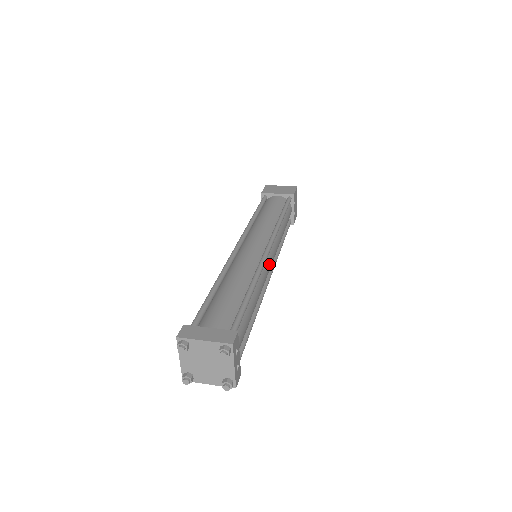
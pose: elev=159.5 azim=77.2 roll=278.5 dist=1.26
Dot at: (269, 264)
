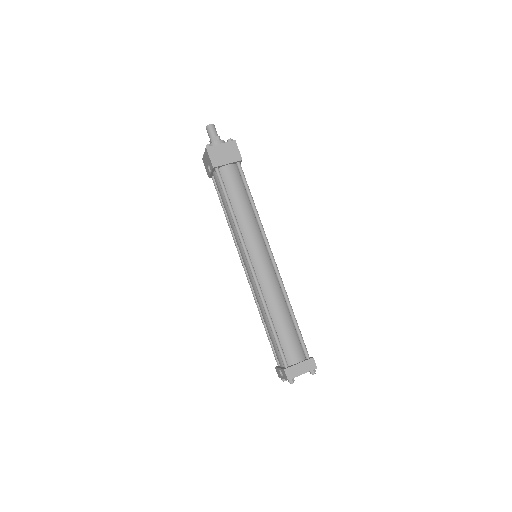
Dot at: occluded
